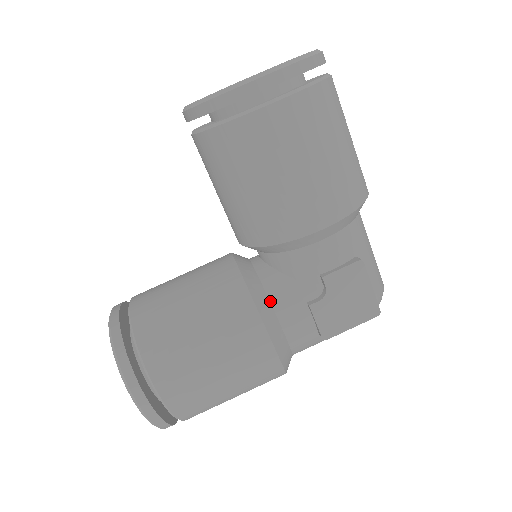
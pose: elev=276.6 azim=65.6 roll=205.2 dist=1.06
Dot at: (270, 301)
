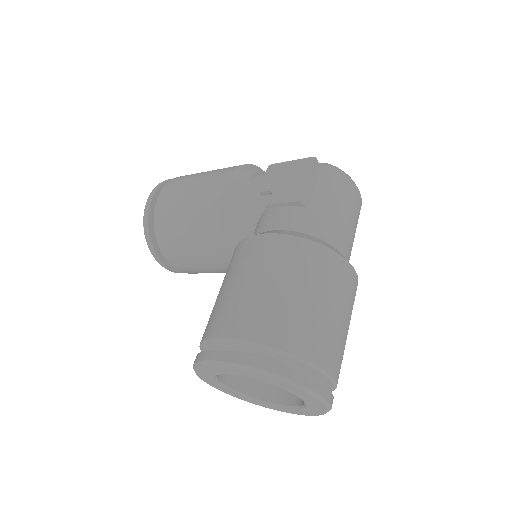
Dot at: occluded
